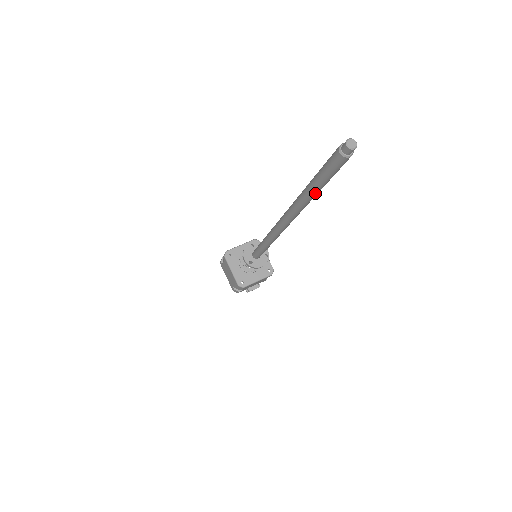
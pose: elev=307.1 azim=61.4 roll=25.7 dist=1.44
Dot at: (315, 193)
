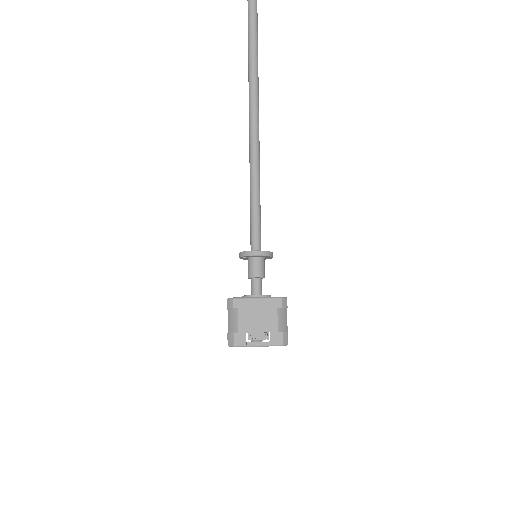
Dot at: (251, 44)
